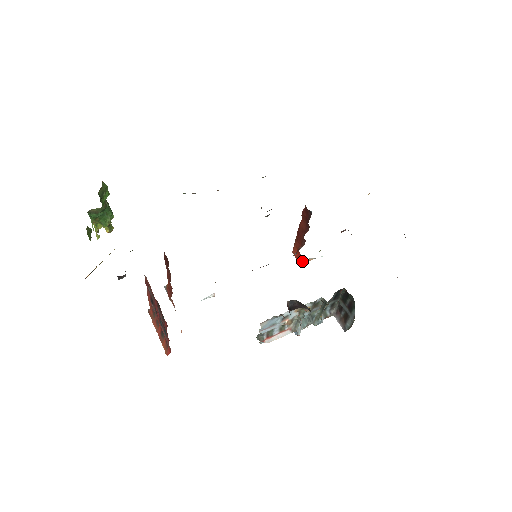
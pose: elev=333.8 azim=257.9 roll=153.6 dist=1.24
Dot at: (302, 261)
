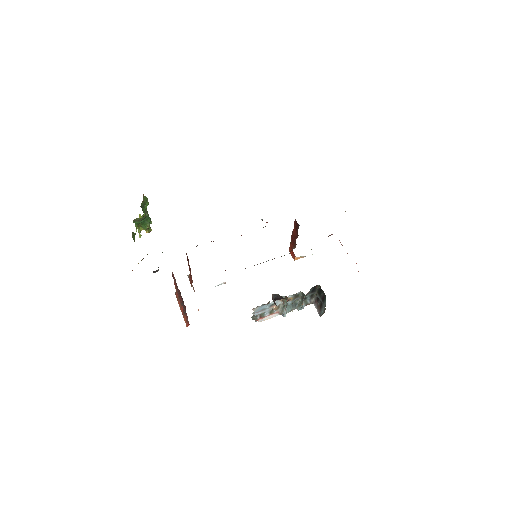
Dot at: (295, 258)
